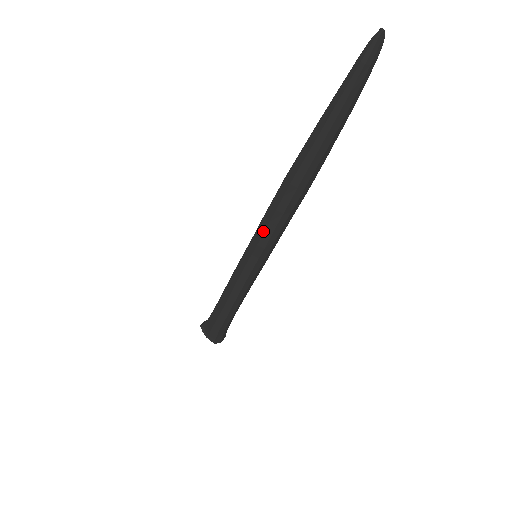
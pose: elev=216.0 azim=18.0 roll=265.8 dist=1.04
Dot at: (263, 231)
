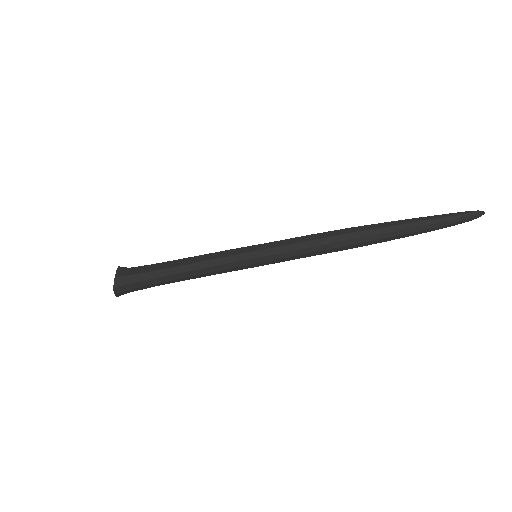
Dot at: (294, 243)
